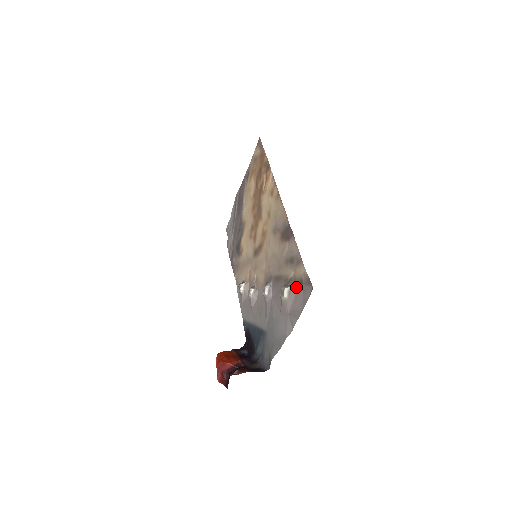
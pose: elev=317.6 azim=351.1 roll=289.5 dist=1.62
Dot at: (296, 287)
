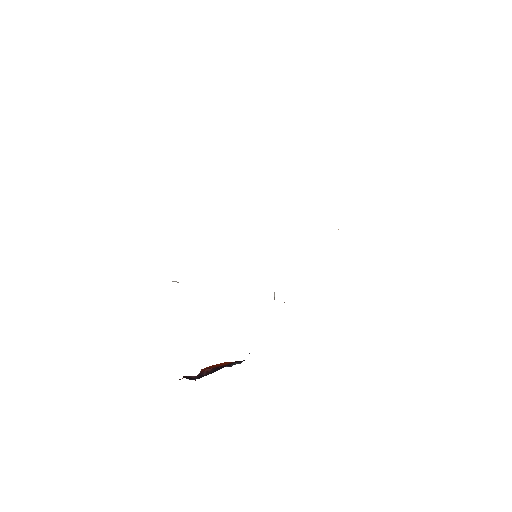
Dot at: occluded
